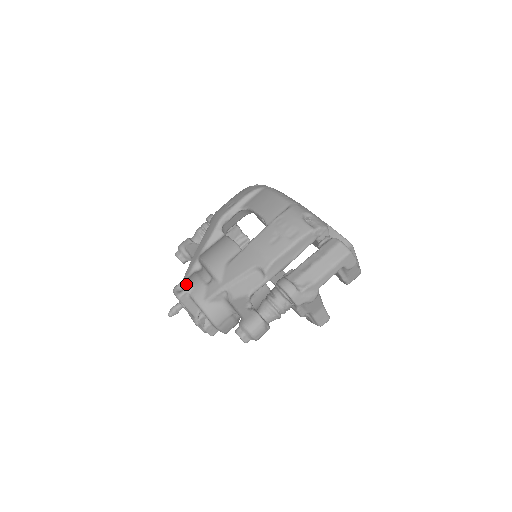
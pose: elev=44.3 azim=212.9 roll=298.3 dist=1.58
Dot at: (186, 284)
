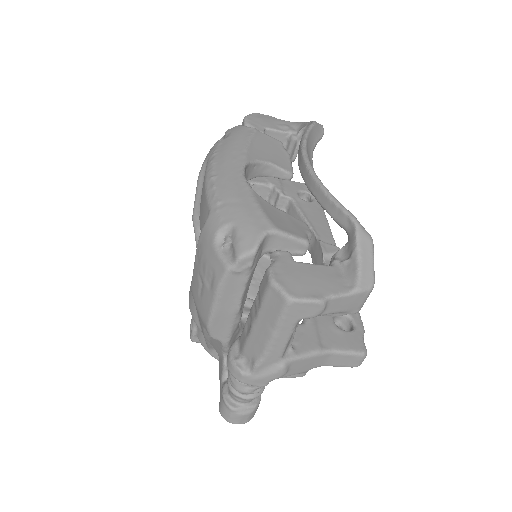
Dot at: occluded
